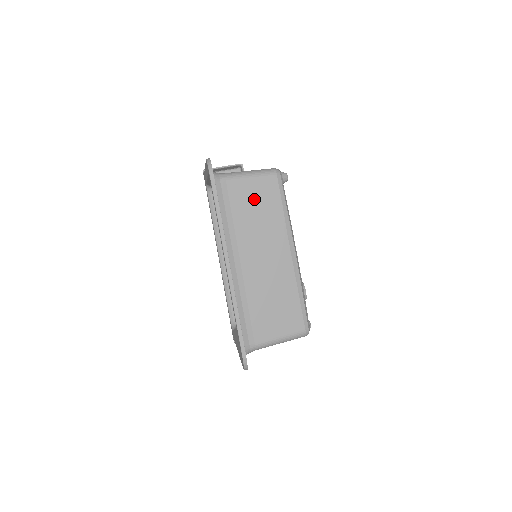
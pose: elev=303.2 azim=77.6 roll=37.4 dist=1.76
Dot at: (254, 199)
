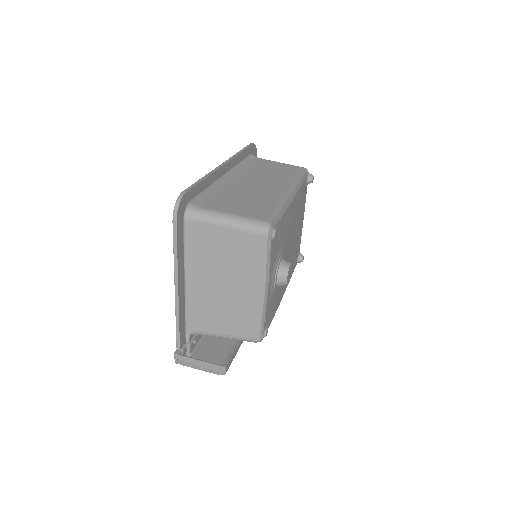
Dot at: (276, 168)
